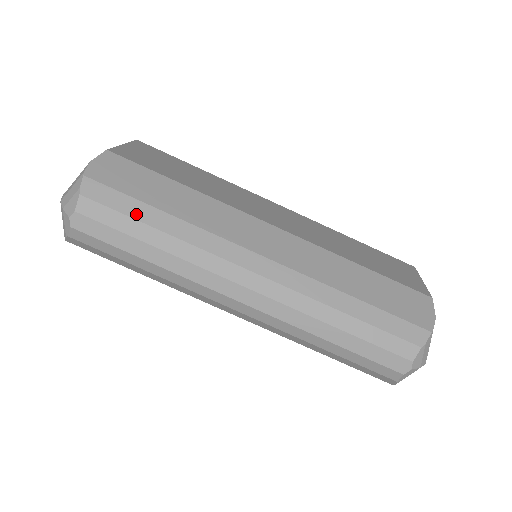
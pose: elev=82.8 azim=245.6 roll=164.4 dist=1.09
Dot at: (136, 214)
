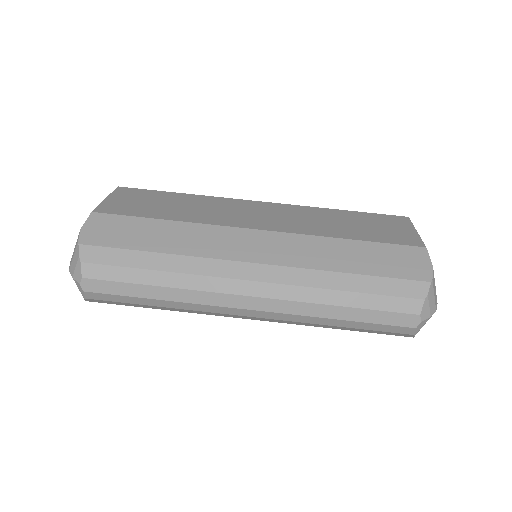
Dot at: (133, 263)
